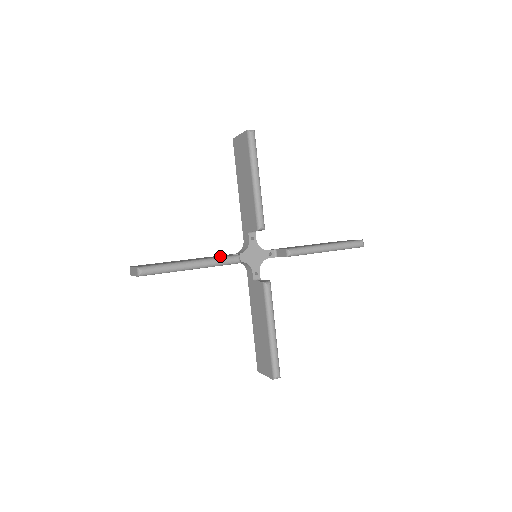
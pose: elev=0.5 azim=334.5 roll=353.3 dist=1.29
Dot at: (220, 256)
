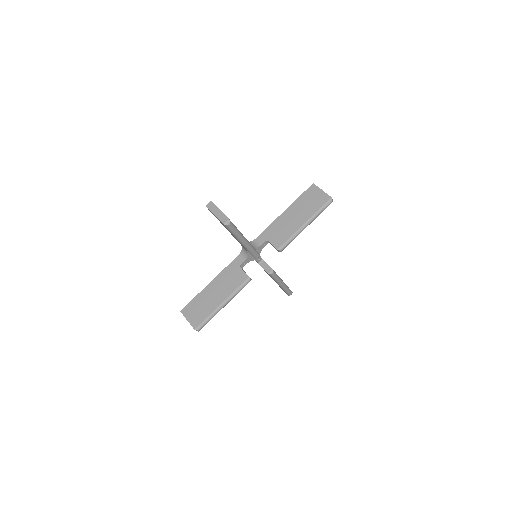
Dot at: (235, 281)
